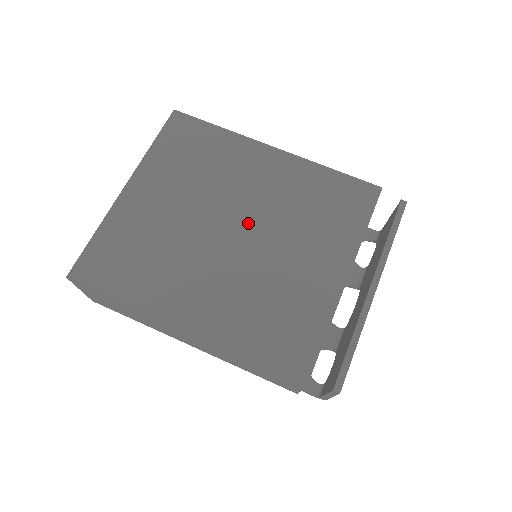
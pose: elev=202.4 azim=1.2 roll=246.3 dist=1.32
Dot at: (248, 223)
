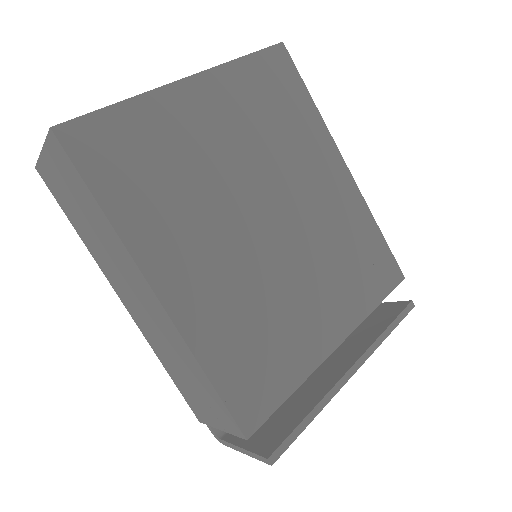
Dot at: (285, 224)
